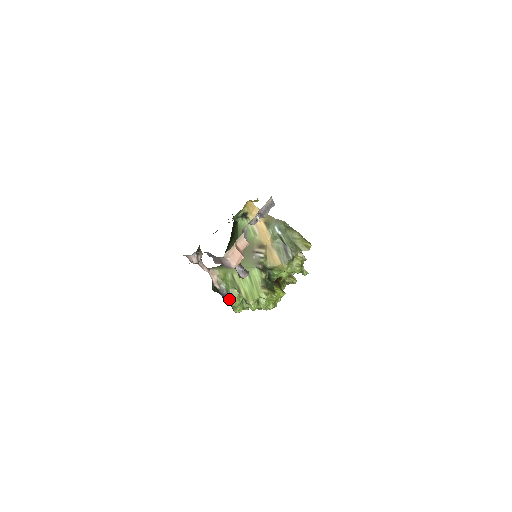
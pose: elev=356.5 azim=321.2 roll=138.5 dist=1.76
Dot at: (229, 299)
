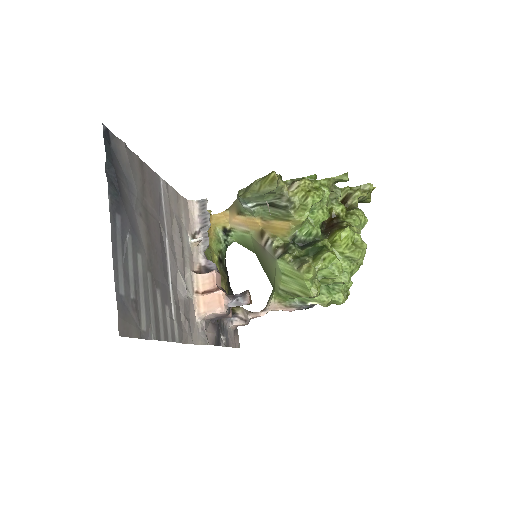
Dot at: occluded
